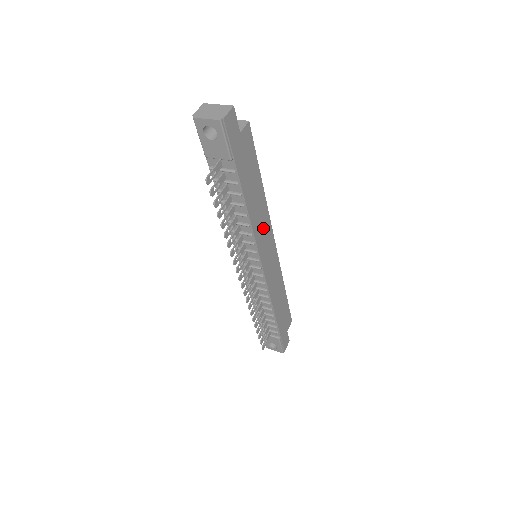
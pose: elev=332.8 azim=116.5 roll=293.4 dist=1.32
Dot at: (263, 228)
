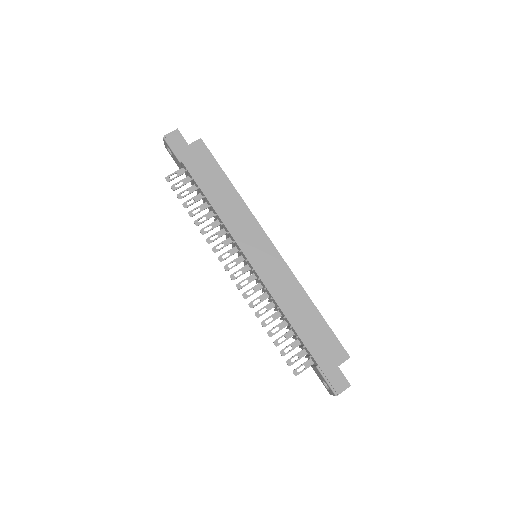
Dot at: (241, 222)
